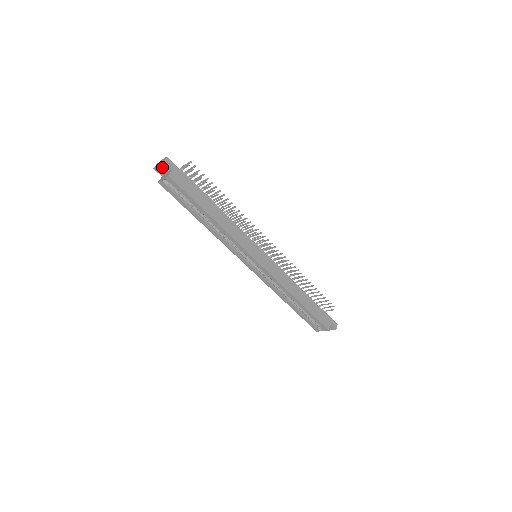
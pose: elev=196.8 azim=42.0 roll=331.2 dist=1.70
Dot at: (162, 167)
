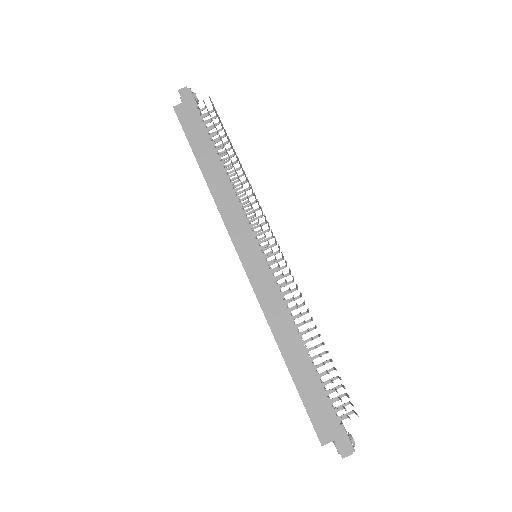
Dot at: (181, 99)
